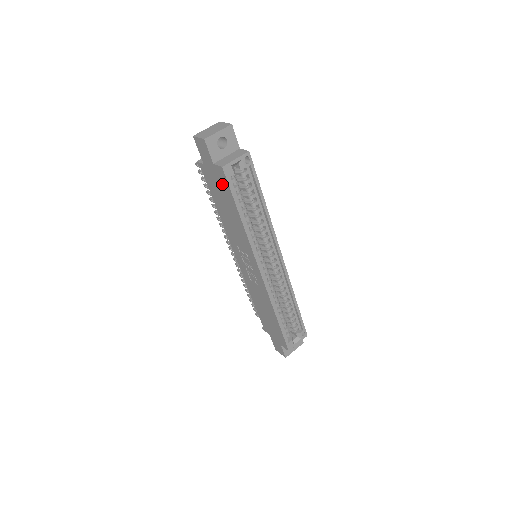
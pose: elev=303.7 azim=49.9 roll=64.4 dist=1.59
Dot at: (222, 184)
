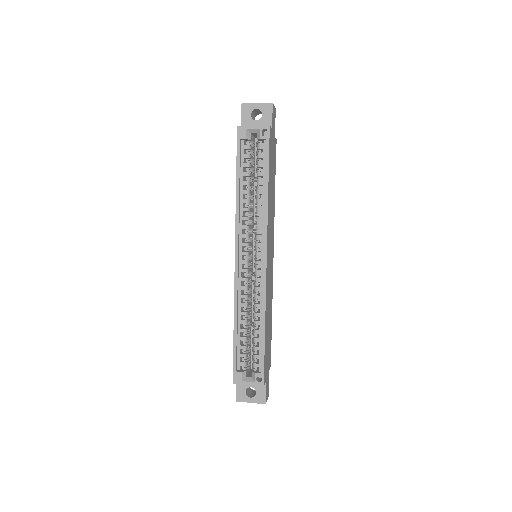
Dot at: occluded
